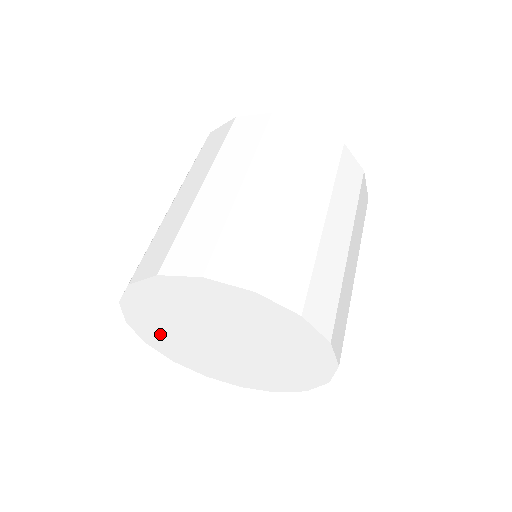
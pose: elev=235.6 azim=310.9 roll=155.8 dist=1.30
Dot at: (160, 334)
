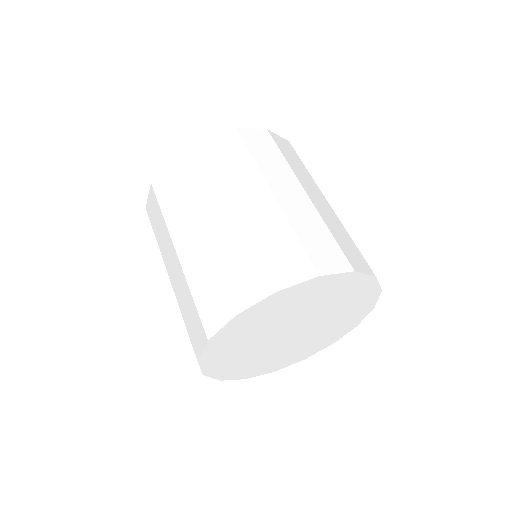
Dot at: (233, 343)
